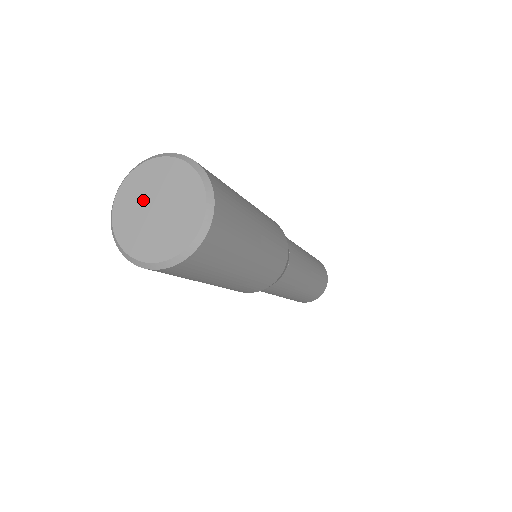
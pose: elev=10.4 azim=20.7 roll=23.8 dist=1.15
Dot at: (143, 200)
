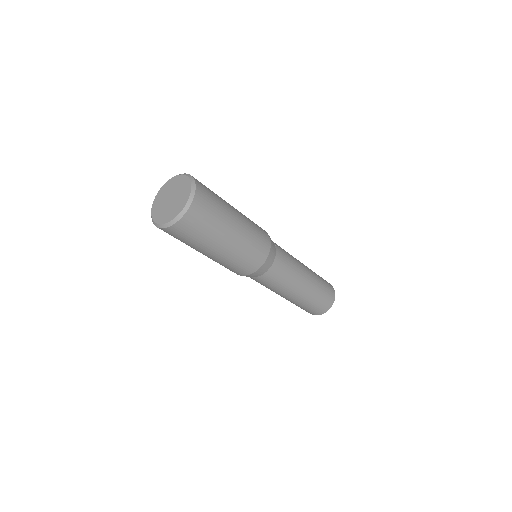
Dot at: (168, 193)
